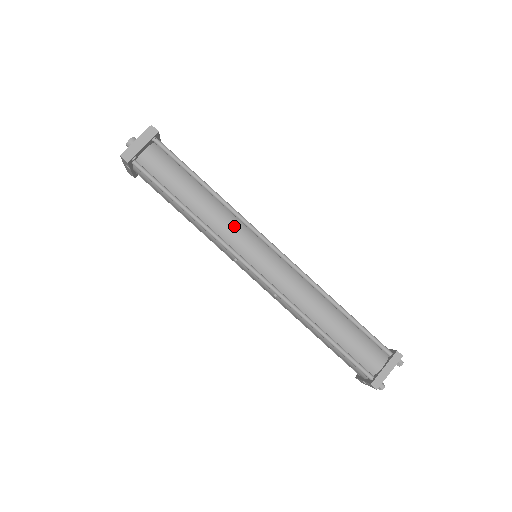
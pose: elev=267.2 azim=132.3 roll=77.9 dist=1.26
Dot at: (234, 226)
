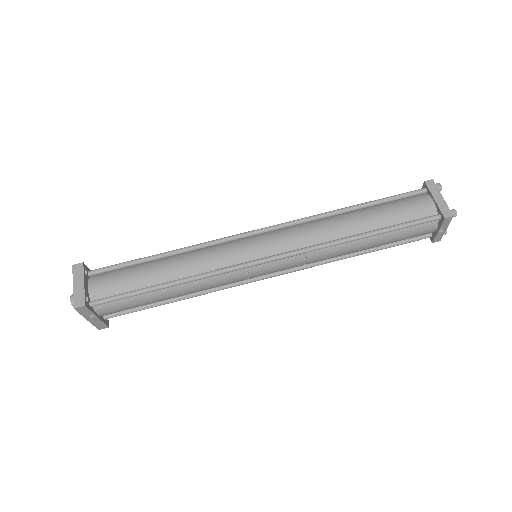
Dot at: (214, 252)
